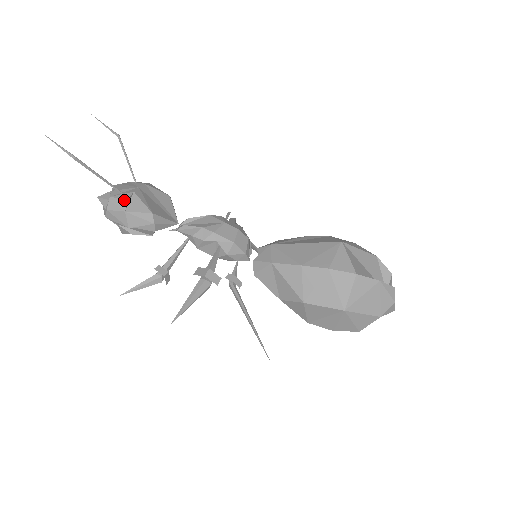
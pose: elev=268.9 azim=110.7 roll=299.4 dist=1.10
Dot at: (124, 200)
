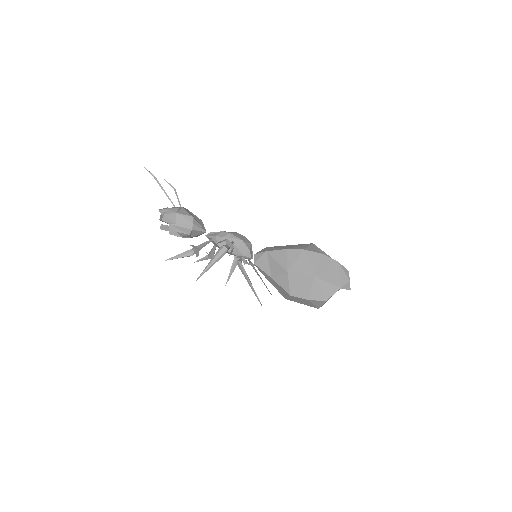
Dot at: (176, 208)
